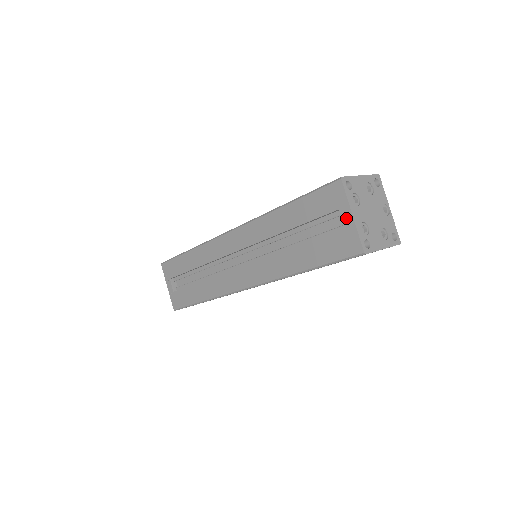
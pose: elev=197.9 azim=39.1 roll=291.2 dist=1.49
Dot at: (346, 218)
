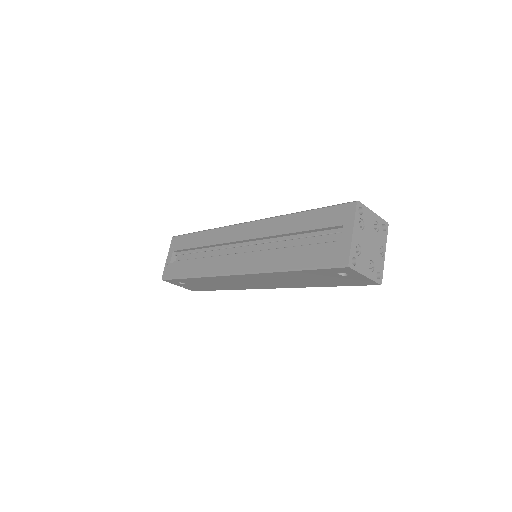
Dot at: (346, 233)
